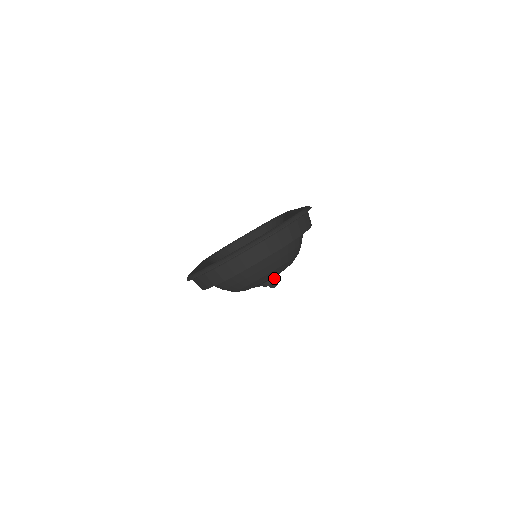
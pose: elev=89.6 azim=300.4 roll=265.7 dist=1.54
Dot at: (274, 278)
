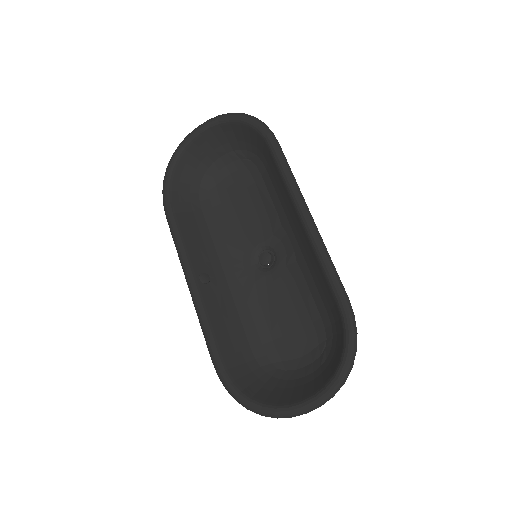
Dot at: occluded
